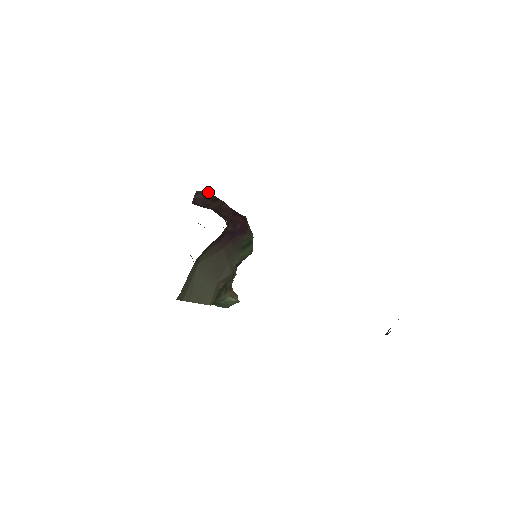
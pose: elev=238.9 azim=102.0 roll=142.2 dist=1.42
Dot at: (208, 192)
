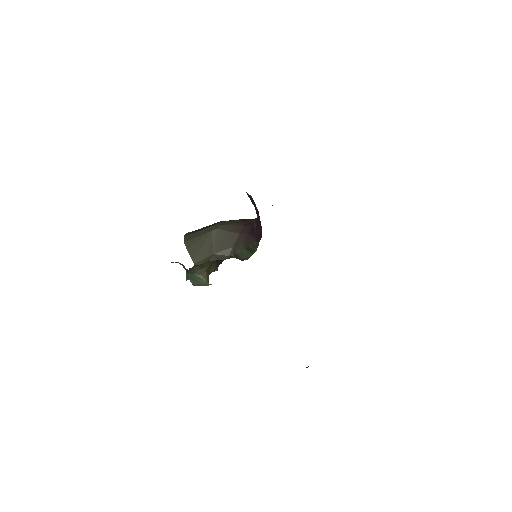
Dot at: occluded
